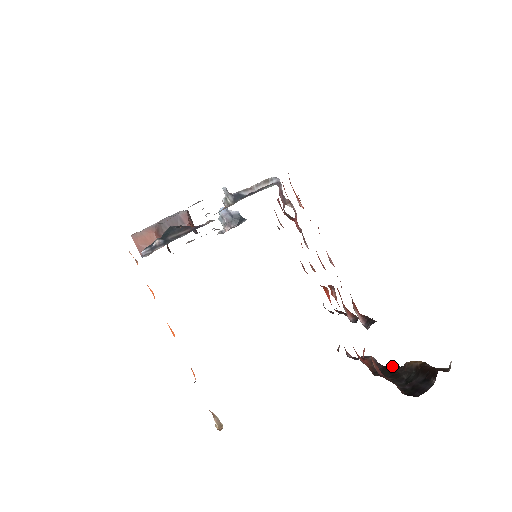
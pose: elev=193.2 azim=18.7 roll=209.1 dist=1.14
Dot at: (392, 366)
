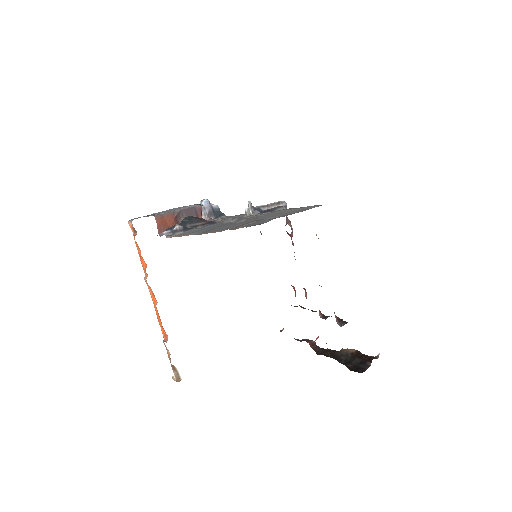
Dot at: (329, 349)
